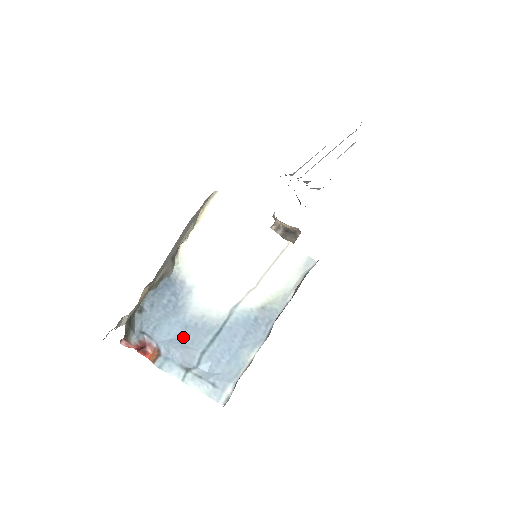
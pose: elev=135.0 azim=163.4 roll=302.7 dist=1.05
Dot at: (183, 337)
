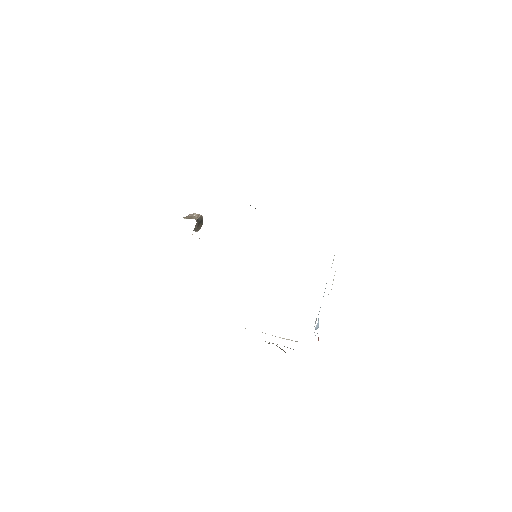
Dot at: occluded
